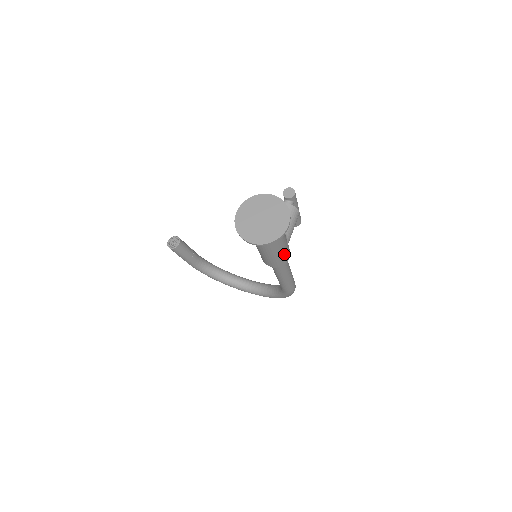
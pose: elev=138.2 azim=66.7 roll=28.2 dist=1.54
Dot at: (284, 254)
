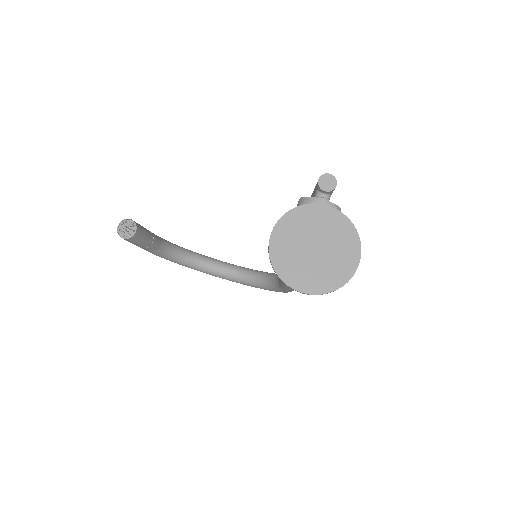
Dot at: occluded
